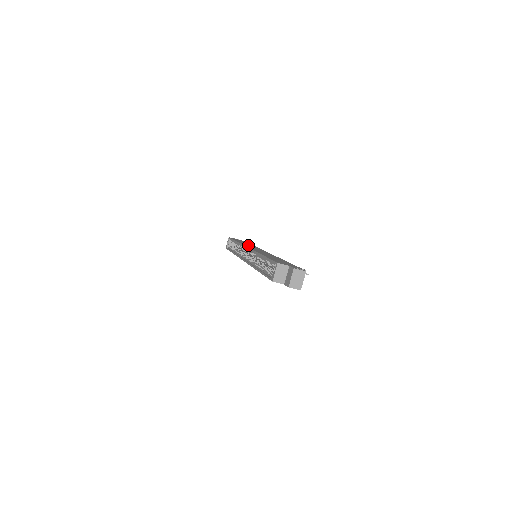
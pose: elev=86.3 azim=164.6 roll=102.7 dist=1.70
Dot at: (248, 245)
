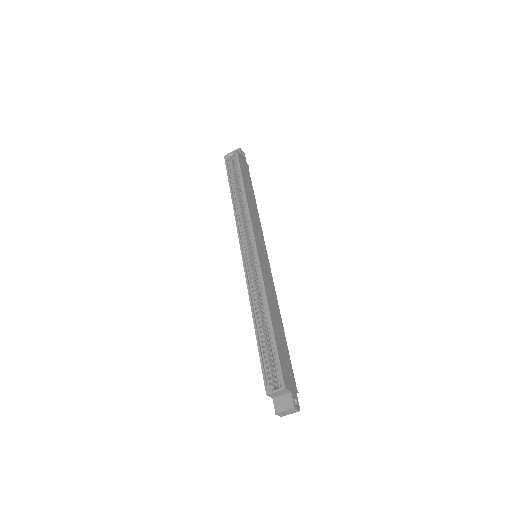
Dot at: (255, 219)
